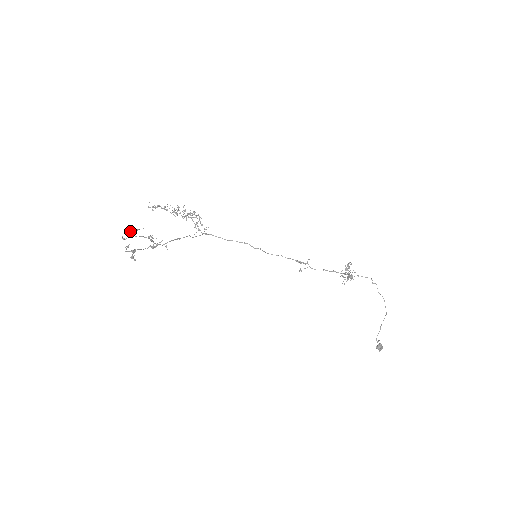
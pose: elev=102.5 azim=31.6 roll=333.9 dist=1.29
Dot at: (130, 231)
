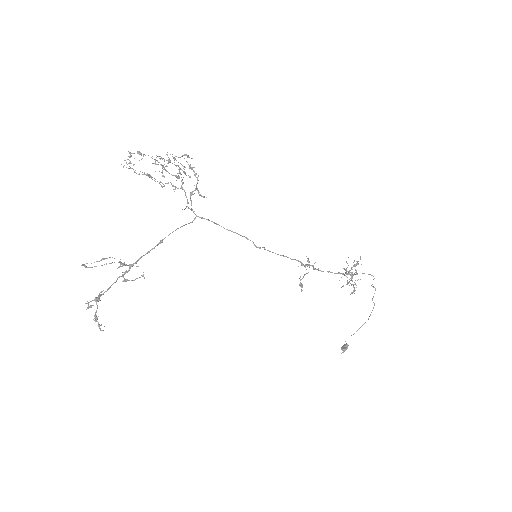
Dot at: (94, 262)
